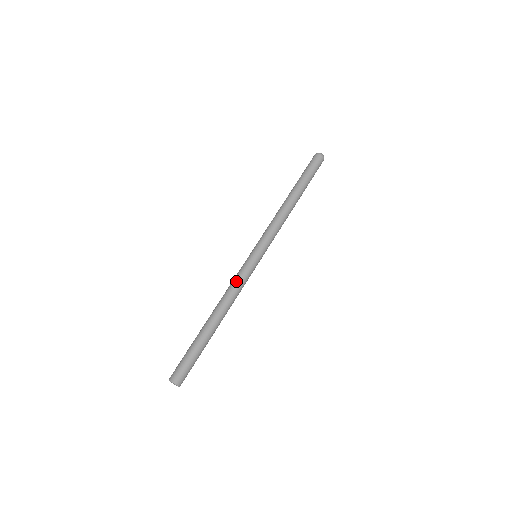
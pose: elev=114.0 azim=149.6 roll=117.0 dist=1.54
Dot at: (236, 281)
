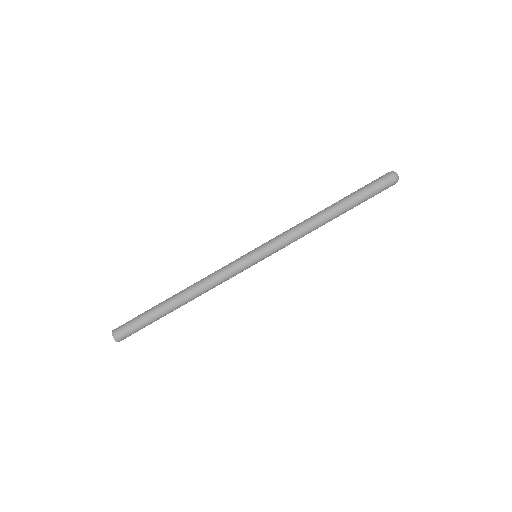
Dot at: (219, 271)
